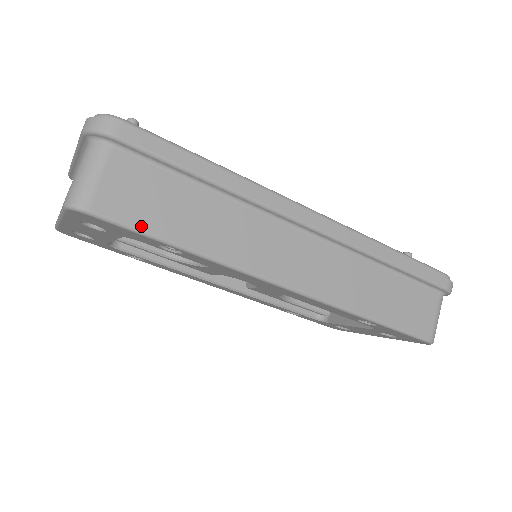
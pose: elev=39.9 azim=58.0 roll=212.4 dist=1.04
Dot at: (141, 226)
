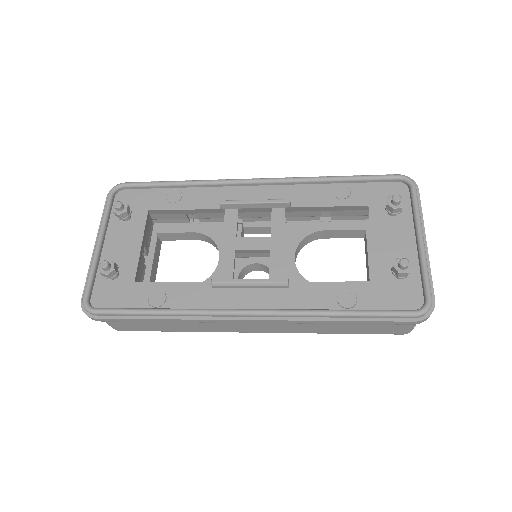
Dot at: occluded
